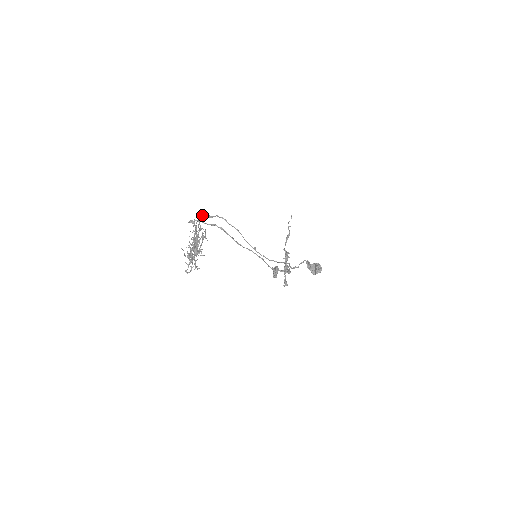
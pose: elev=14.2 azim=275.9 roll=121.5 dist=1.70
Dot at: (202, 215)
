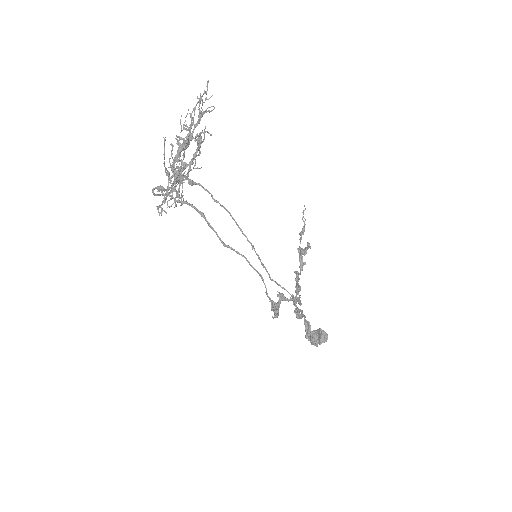
Dot at: occluded
